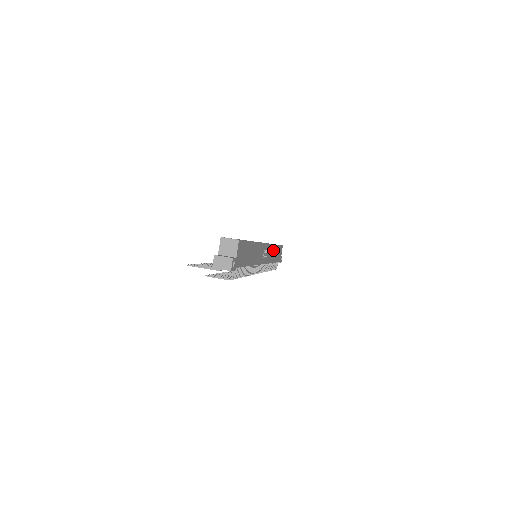
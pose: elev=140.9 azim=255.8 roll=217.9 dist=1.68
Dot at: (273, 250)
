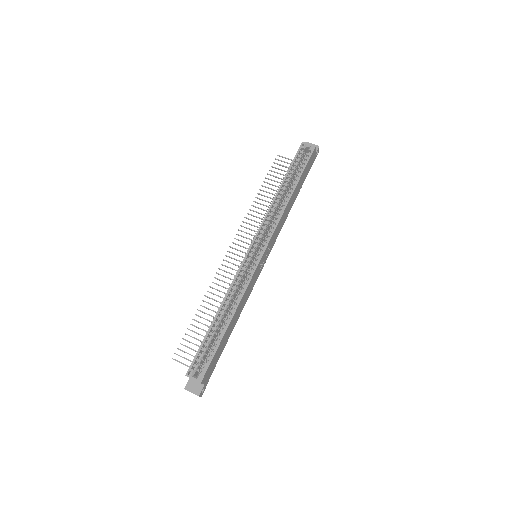
Dot at: (286, 210)
